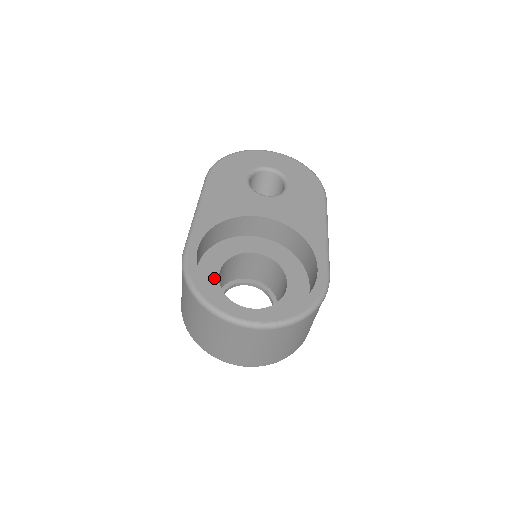
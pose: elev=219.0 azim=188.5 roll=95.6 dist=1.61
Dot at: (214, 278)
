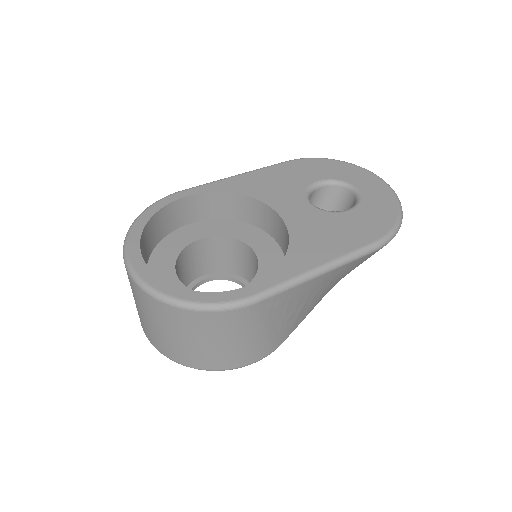
Dot at: (191, 238)
